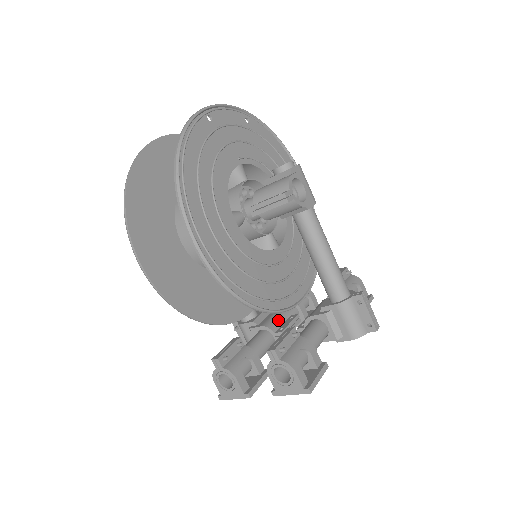
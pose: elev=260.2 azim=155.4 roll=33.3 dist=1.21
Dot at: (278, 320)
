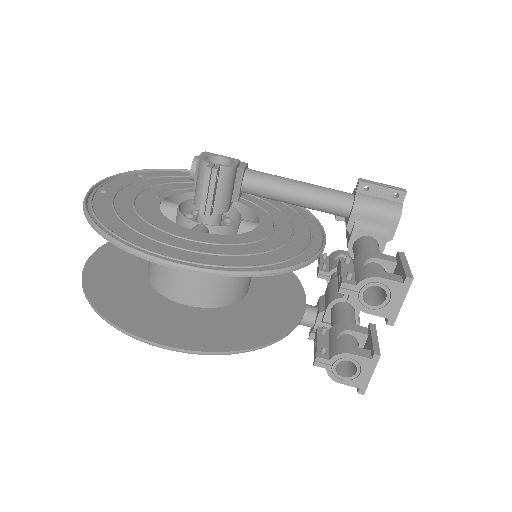
Dot at: (335, 289)
